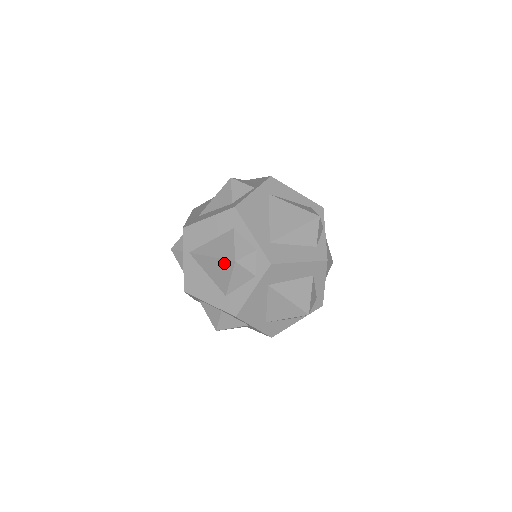
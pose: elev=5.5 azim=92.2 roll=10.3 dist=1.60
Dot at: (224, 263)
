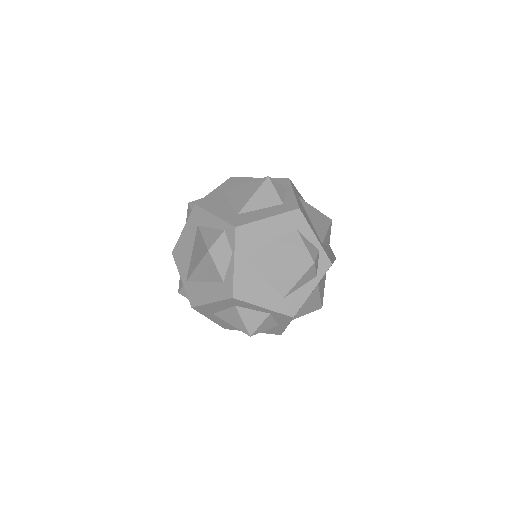
Dot at: (297, 265)
